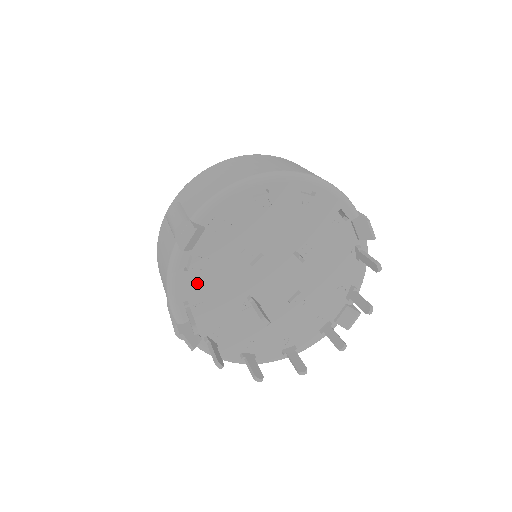
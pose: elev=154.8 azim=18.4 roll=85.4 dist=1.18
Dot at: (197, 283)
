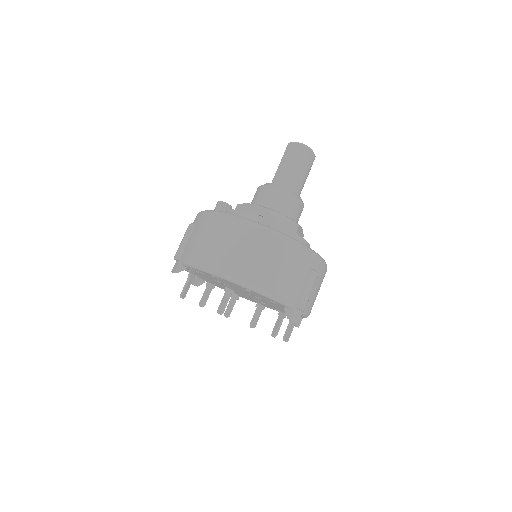
Dot at: (193, 273)
